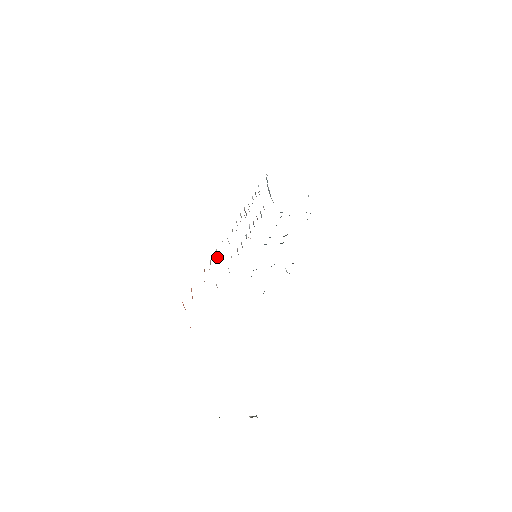
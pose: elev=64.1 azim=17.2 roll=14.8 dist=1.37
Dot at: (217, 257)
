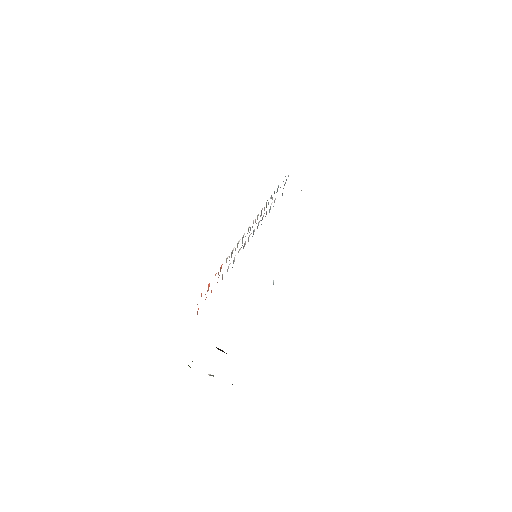
Dot at: occluded
